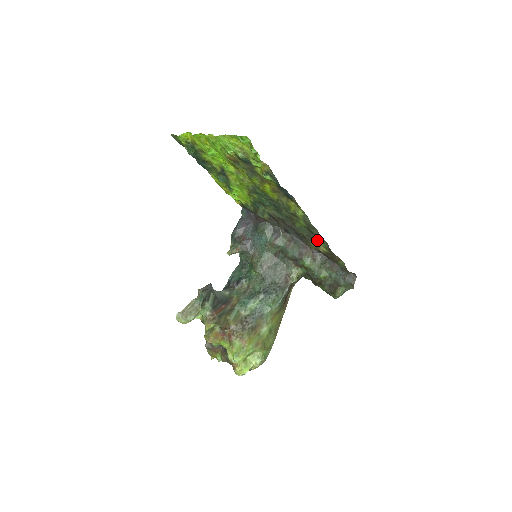
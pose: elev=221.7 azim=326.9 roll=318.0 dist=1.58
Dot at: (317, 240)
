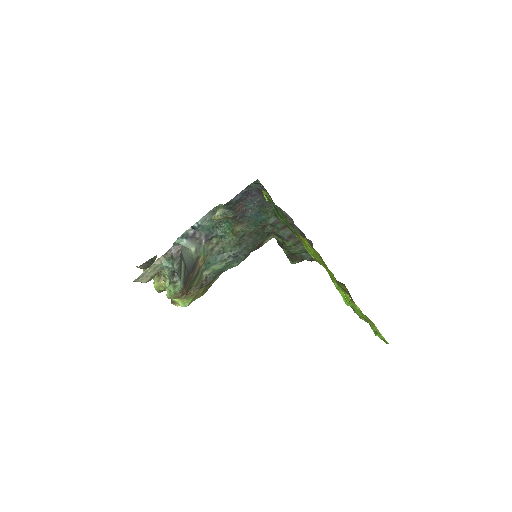
Dot at: occluded
